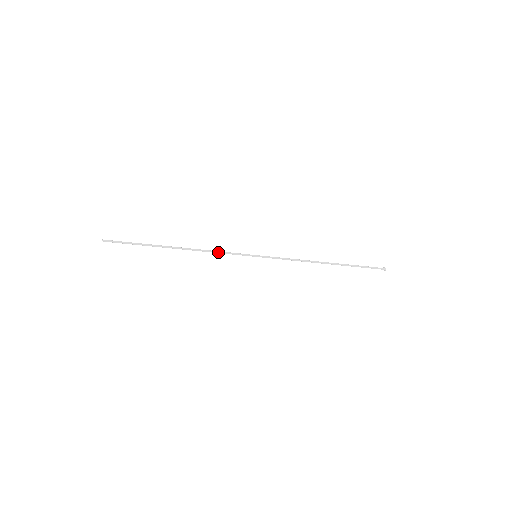
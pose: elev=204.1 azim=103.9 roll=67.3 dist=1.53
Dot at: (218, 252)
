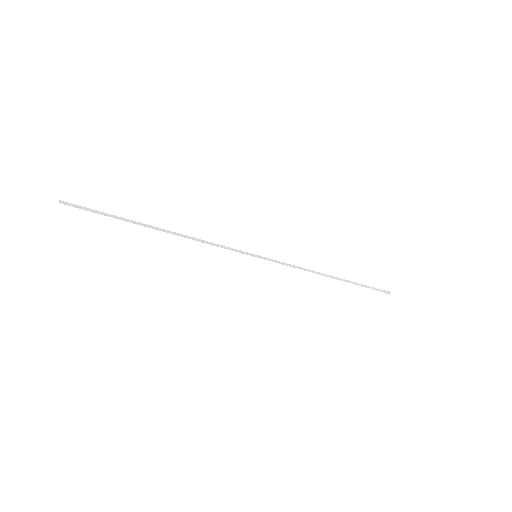
Dot at: (212, 244)
